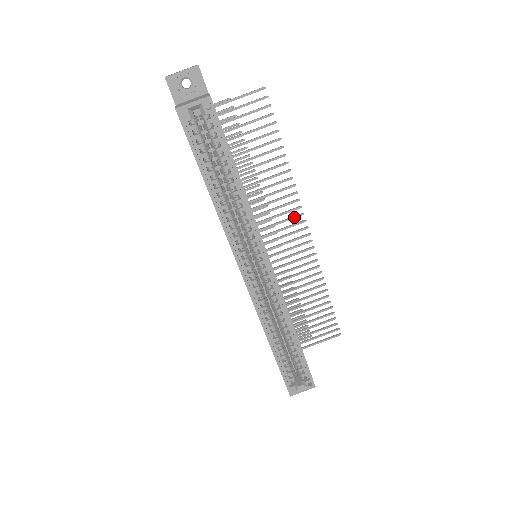
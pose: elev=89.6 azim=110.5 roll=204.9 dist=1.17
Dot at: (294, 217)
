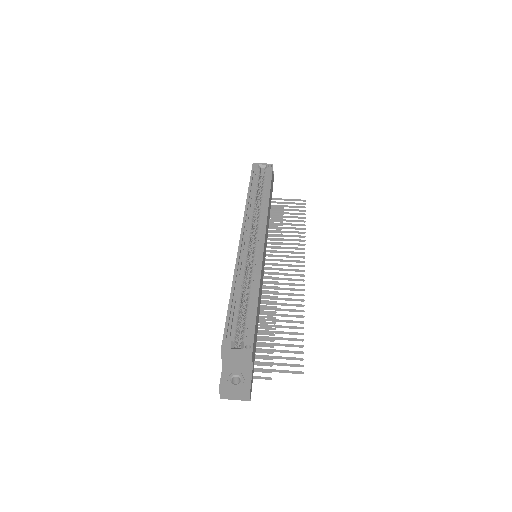
Dot at: (296, 261)
